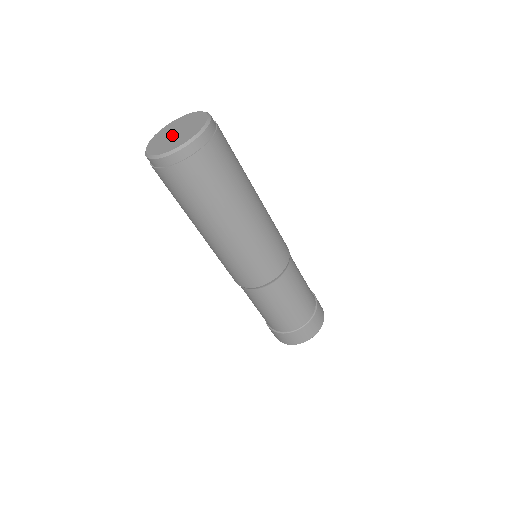
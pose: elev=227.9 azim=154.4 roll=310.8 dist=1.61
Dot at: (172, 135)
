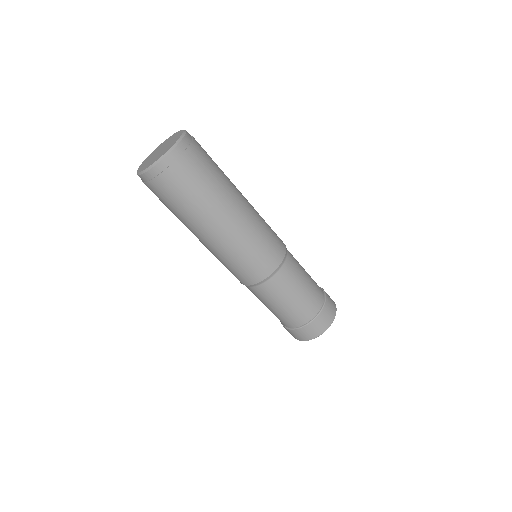
Dot at: (157, 153)
